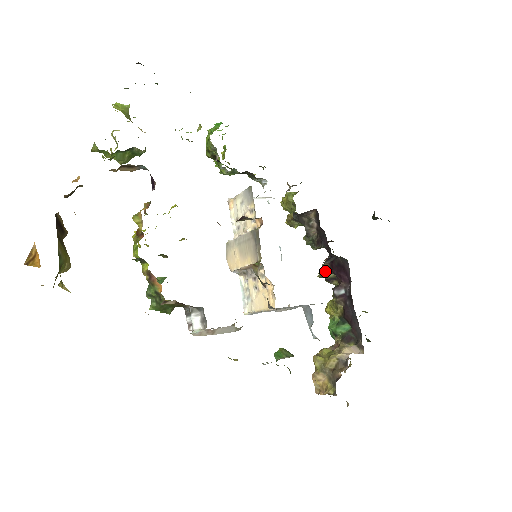
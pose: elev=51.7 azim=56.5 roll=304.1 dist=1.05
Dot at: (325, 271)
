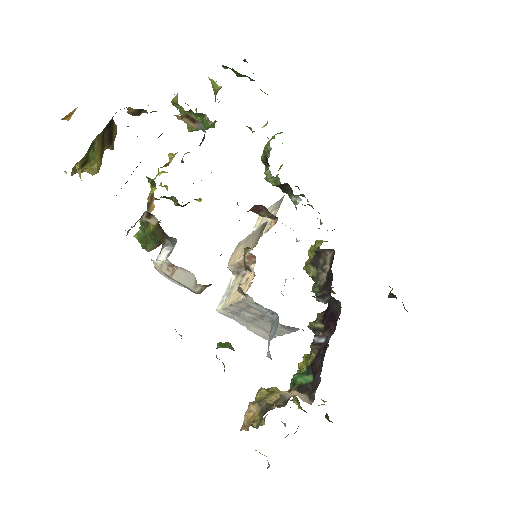
Dot at: (317, 320)
